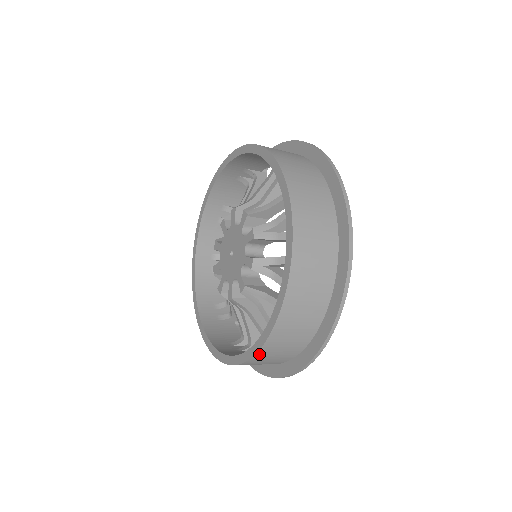
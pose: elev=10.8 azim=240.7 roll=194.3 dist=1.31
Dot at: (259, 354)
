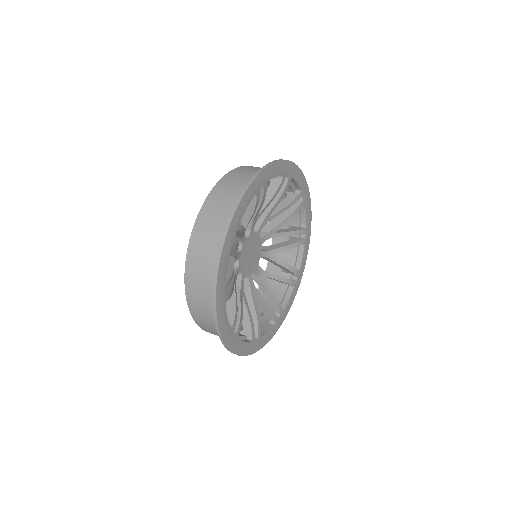
Dot at: occluded
